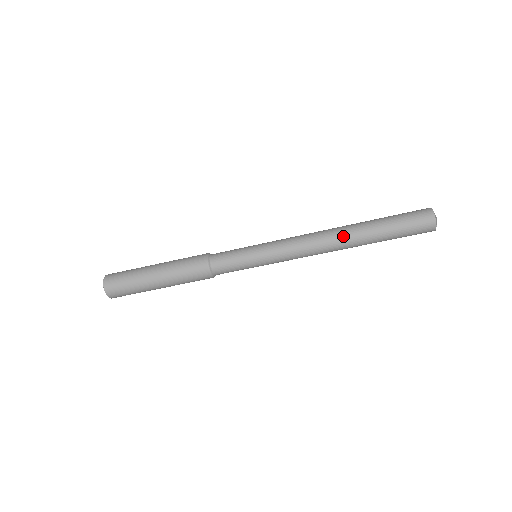
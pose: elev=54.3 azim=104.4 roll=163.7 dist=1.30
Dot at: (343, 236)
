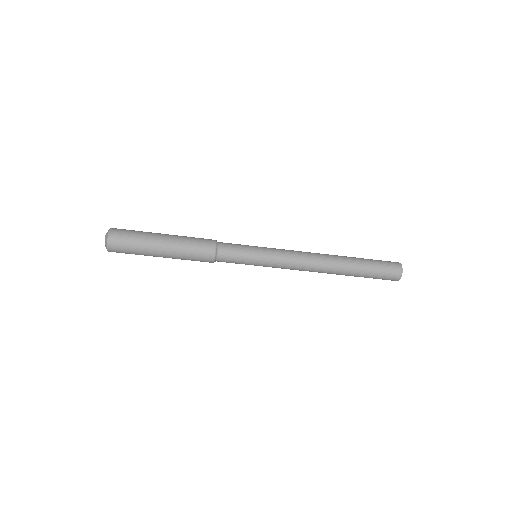
Dot at: (332, 271)
